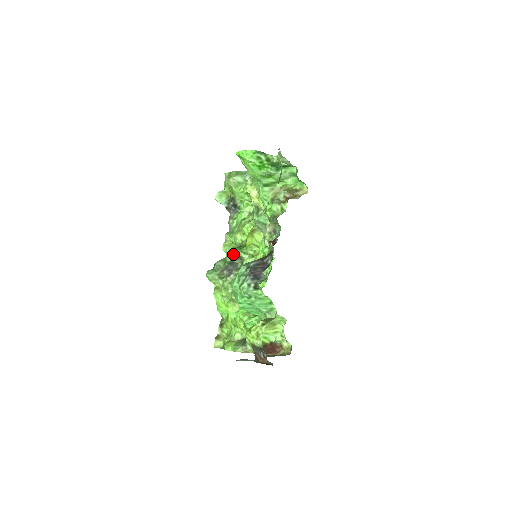
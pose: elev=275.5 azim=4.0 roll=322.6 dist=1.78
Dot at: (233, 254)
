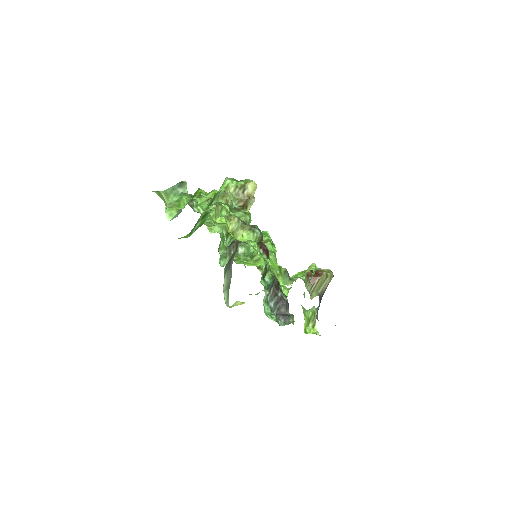
Dot at: occluded
